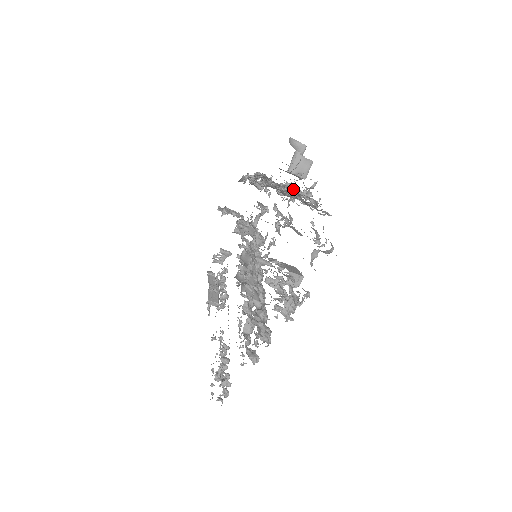
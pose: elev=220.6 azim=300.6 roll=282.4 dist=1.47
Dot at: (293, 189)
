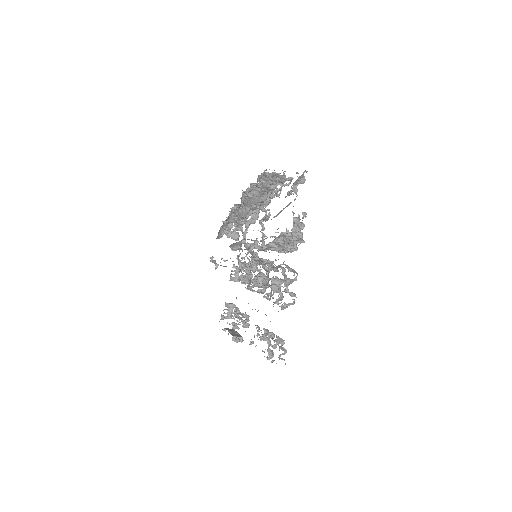
Dot at: (260, 176)
